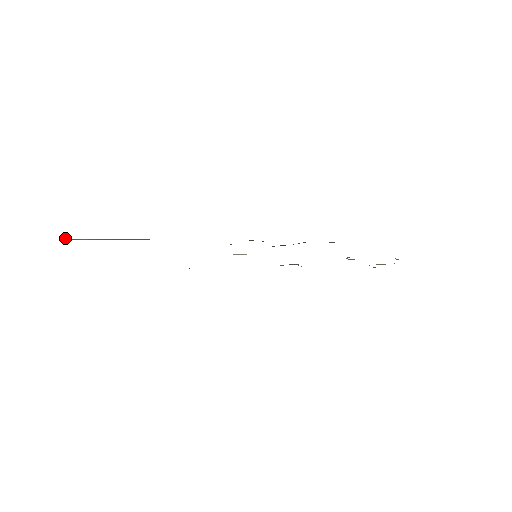
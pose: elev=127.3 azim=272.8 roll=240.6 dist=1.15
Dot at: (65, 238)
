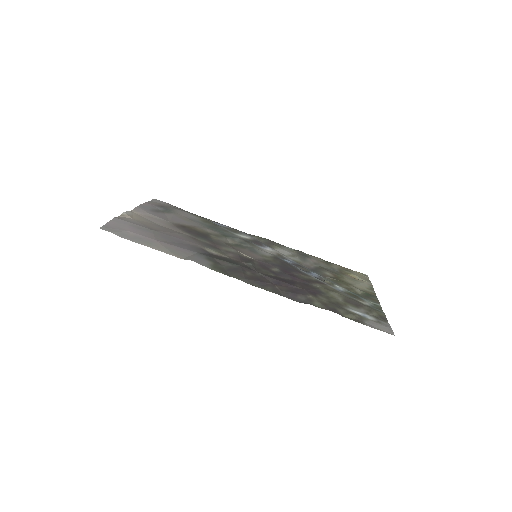
Dot at: (114, 232)
